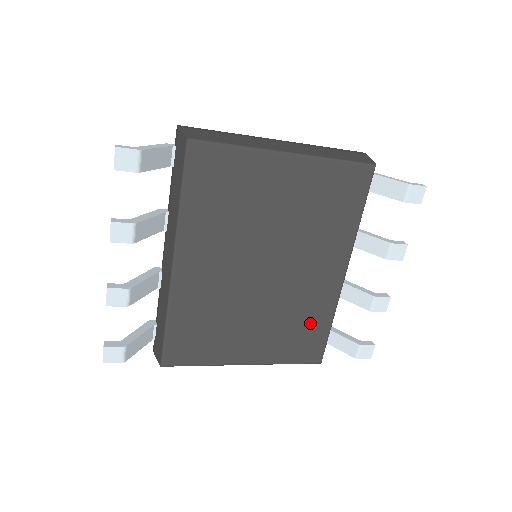
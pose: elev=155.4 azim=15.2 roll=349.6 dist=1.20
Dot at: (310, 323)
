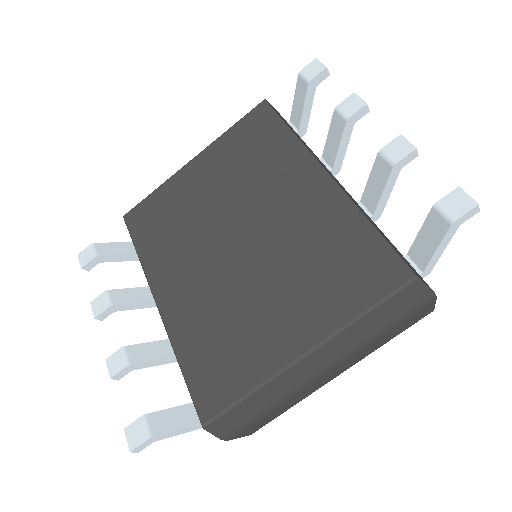
Dot at: (339, 245)
